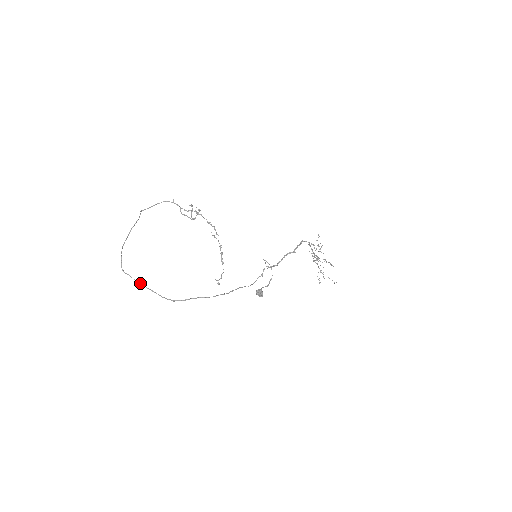
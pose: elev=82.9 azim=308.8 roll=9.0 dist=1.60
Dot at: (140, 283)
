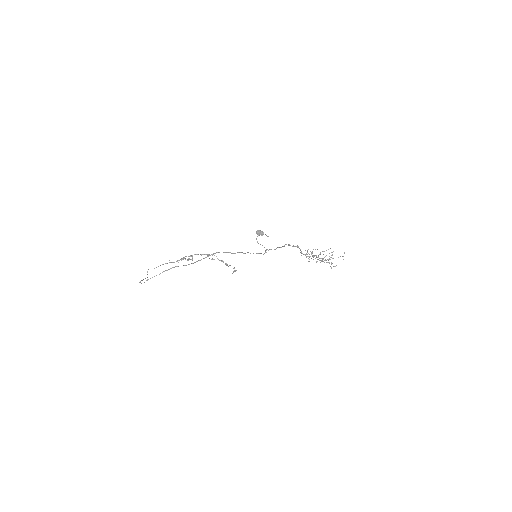
Dot at: occluded
